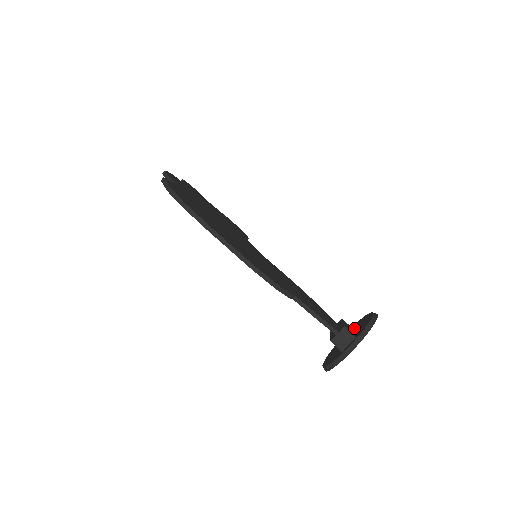
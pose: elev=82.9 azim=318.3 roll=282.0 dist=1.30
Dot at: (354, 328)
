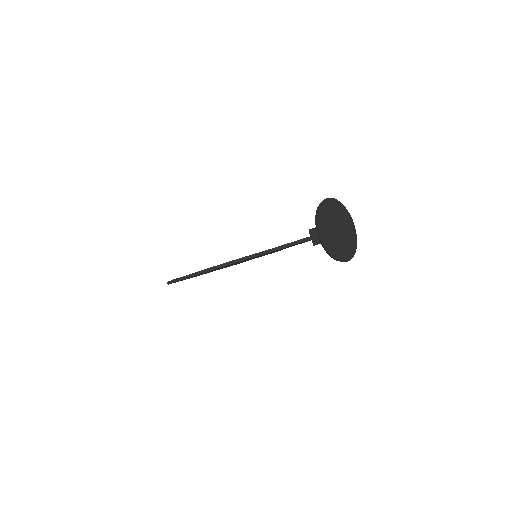
Dot at: occluded
